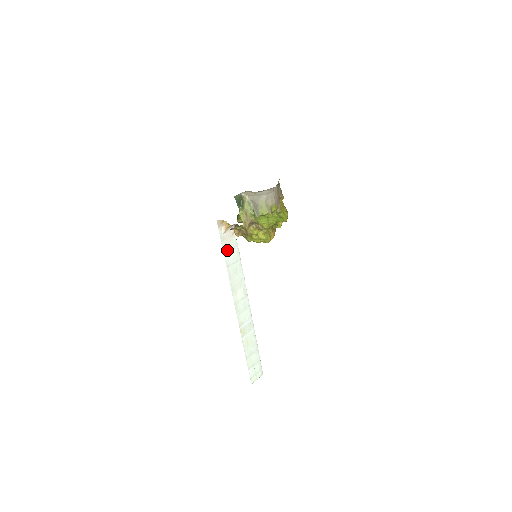
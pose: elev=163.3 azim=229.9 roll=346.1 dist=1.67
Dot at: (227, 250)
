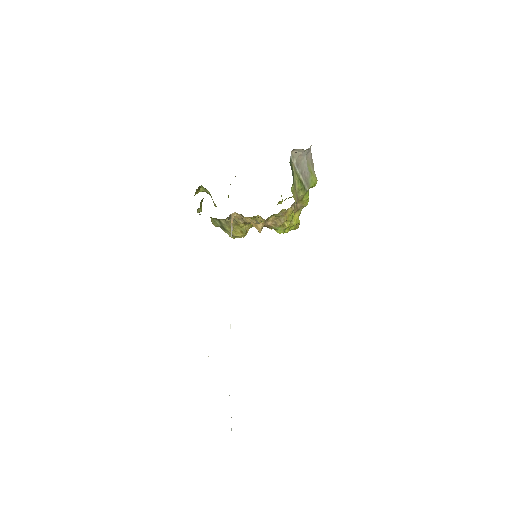
Dot at: occluded
